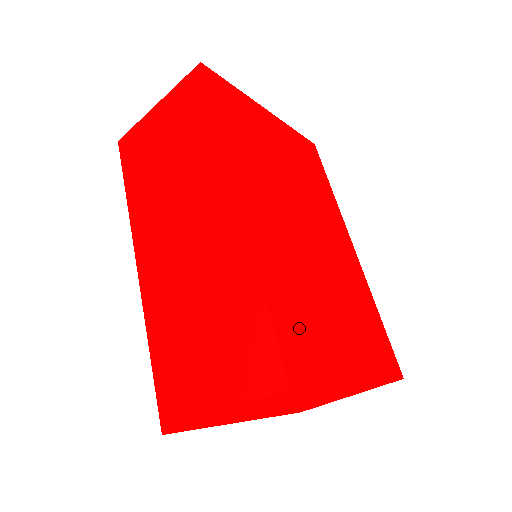
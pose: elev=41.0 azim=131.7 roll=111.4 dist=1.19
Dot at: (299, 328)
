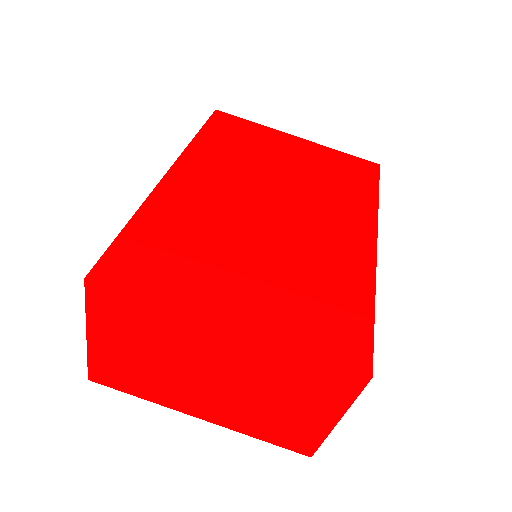
Dot at: (157, 254)
